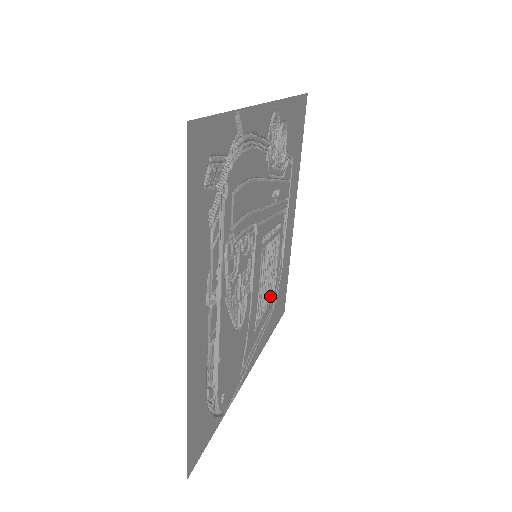
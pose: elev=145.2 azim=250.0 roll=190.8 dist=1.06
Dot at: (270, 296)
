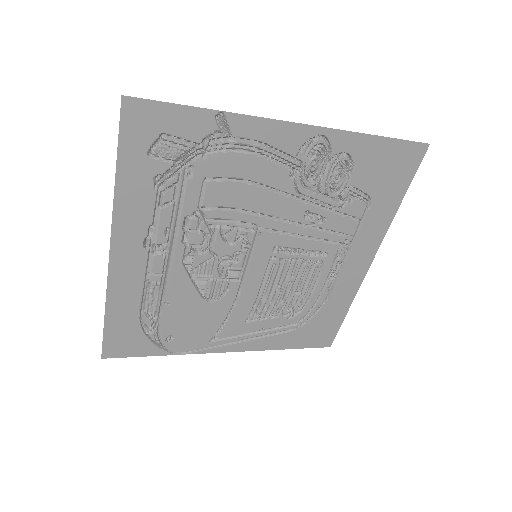
Dot at: (292, 311)
